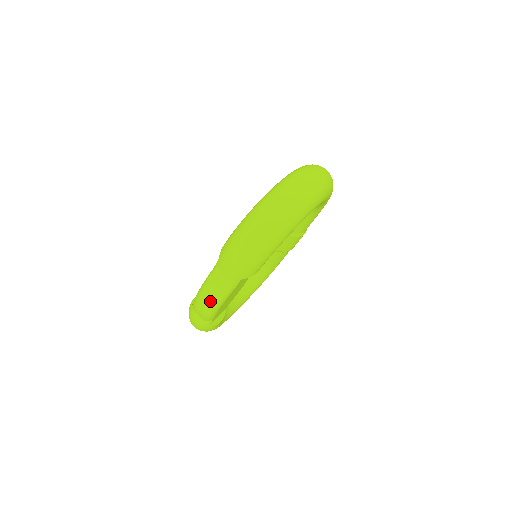
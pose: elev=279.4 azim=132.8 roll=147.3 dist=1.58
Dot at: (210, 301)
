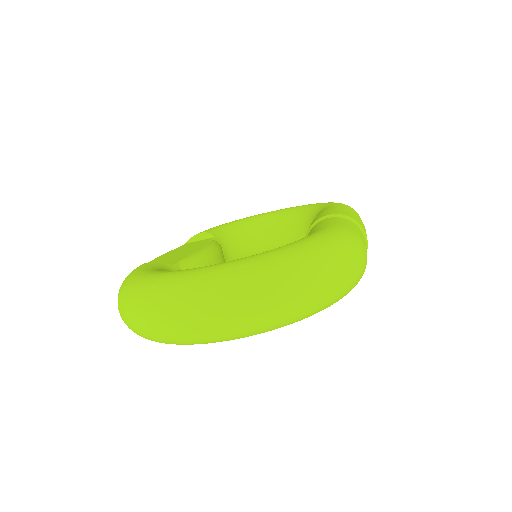
Dot at: occluded
